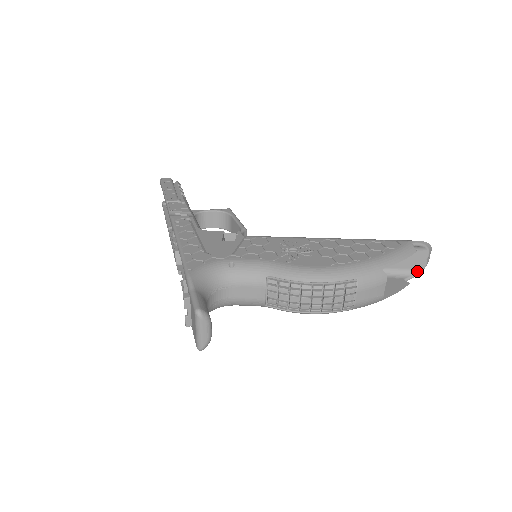
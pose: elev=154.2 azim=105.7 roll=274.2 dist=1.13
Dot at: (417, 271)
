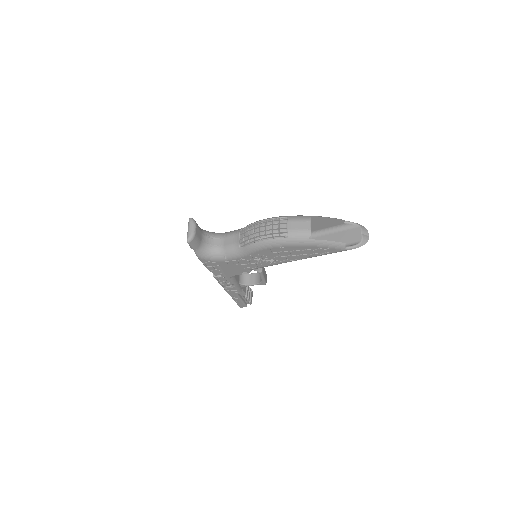
Dot at: (357, 243)
